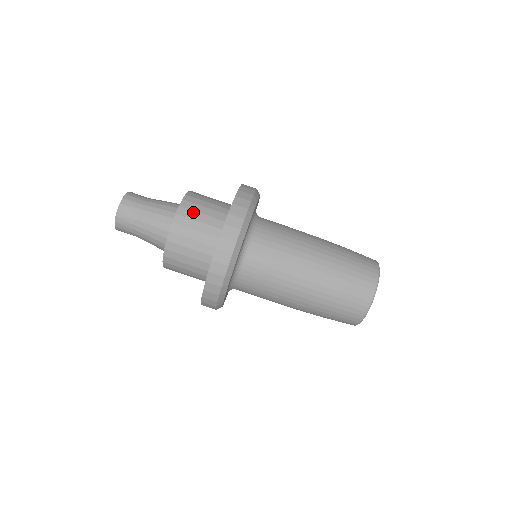
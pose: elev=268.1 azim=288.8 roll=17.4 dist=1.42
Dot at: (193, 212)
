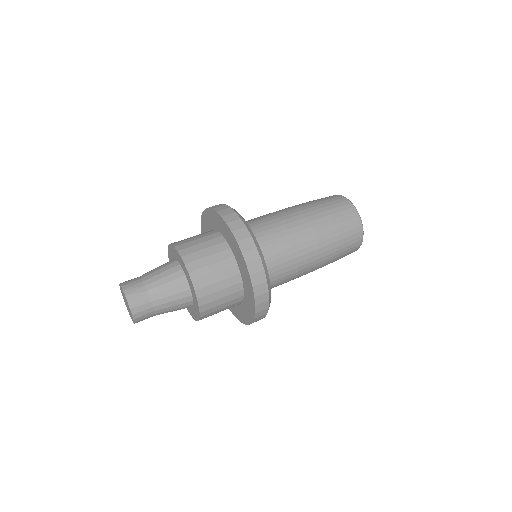
Dot at: (186, 240)
